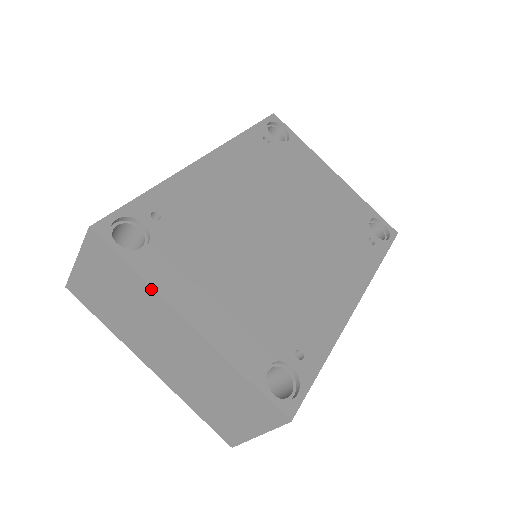
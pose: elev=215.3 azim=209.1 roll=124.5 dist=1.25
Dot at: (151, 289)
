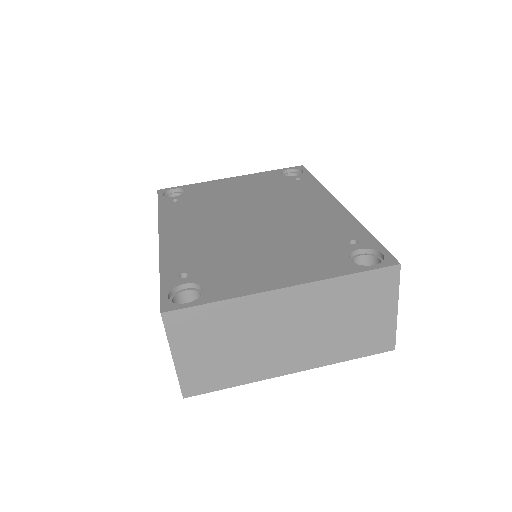
Dot at: (239, 299)
